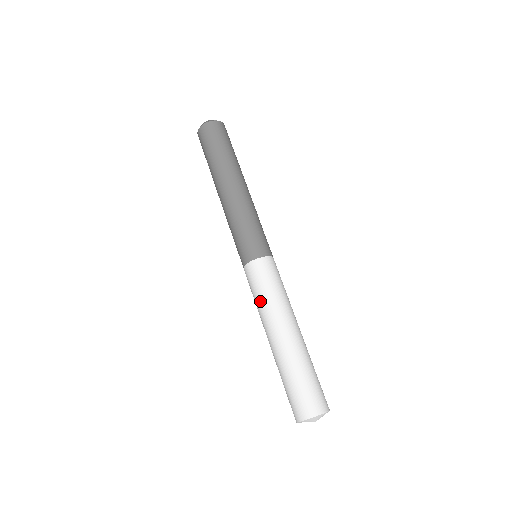
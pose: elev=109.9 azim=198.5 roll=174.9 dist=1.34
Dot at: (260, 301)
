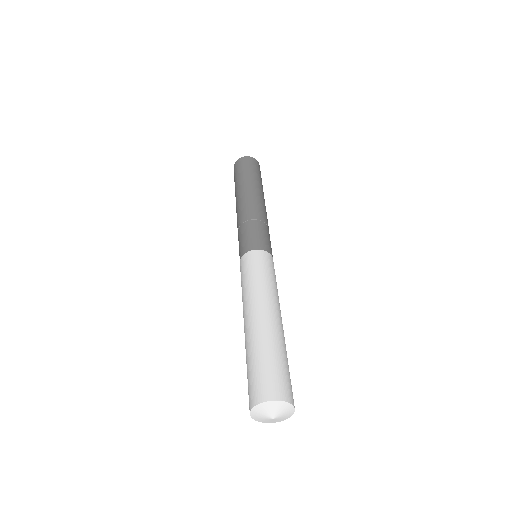
Dot at: occluded
